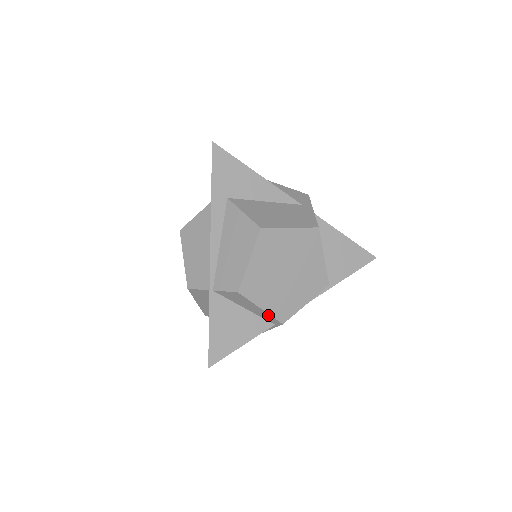
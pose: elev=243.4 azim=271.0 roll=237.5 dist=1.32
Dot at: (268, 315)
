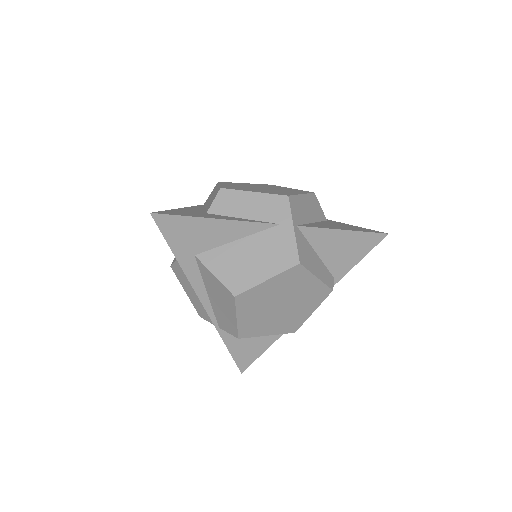
Dot at: (277, 333)
